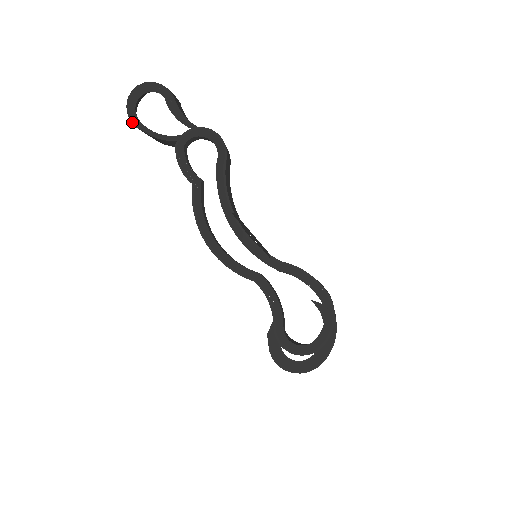
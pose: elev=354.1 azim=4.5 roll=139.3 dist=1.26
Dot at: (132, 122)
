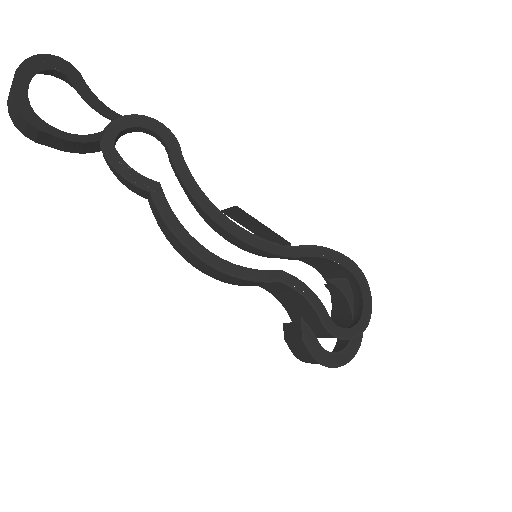
Dot at: (28, 122)
